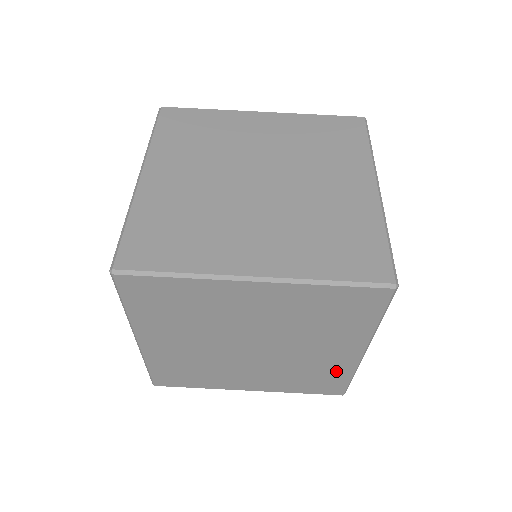
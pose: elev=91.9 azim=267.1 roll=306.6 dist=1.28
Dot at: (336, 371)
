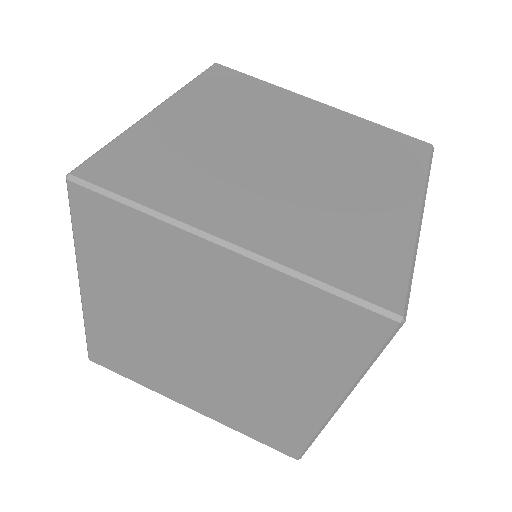
Dot at: (296, 421)
